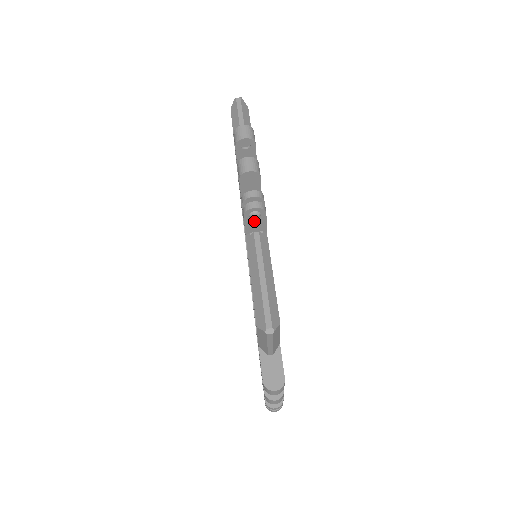
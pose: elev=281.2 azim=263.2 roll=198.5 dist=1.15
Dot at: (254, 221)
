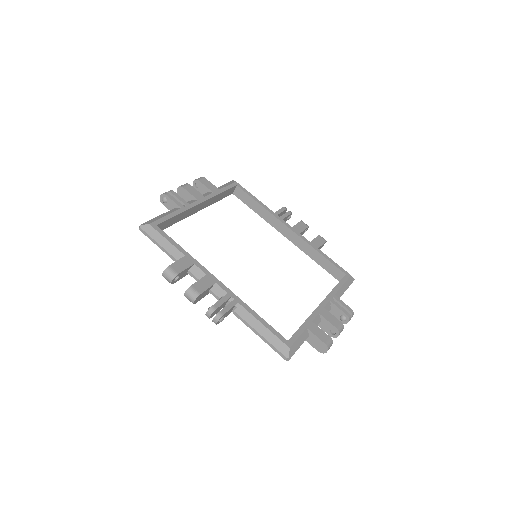
Dot at: (225, 316)
